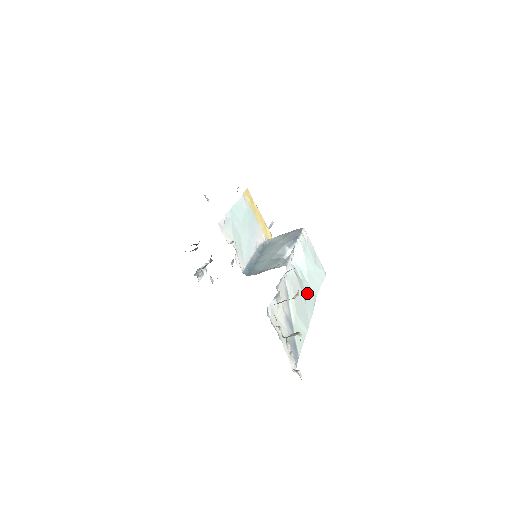
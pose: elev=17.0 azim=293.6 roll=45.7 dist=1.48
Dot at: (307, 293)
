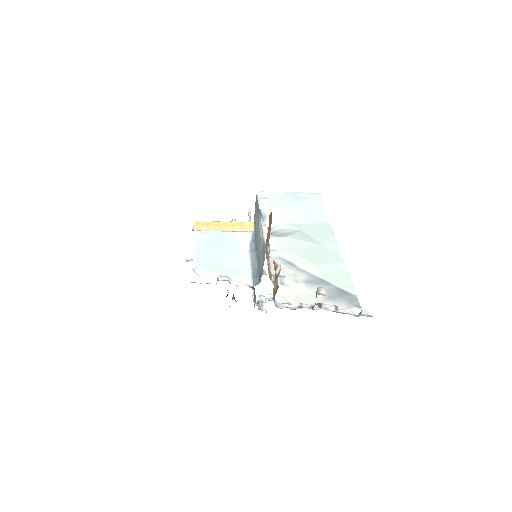
Dot at: (315, 233)
